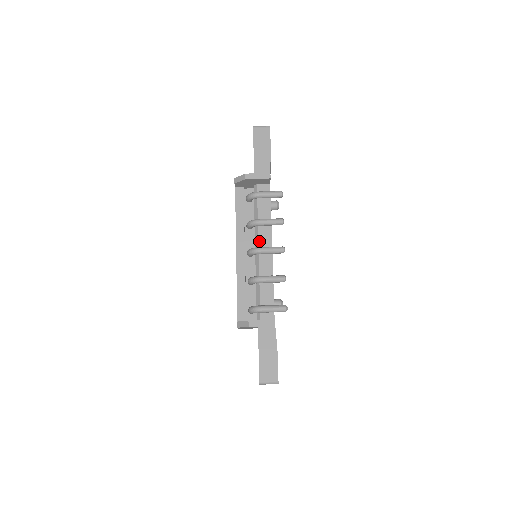
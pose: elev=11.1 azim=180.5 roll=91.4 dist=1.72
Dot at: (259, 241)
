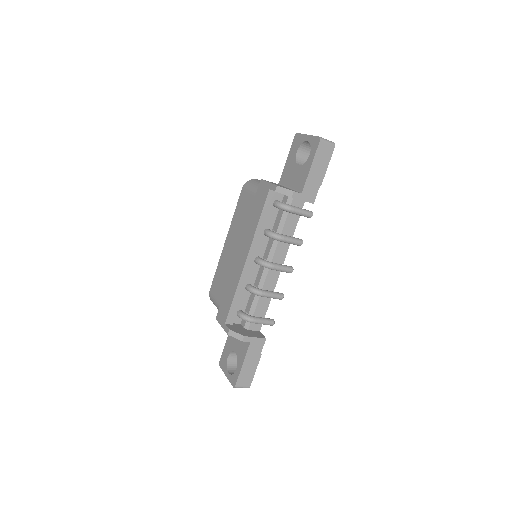
Dot at: (274, 256)
